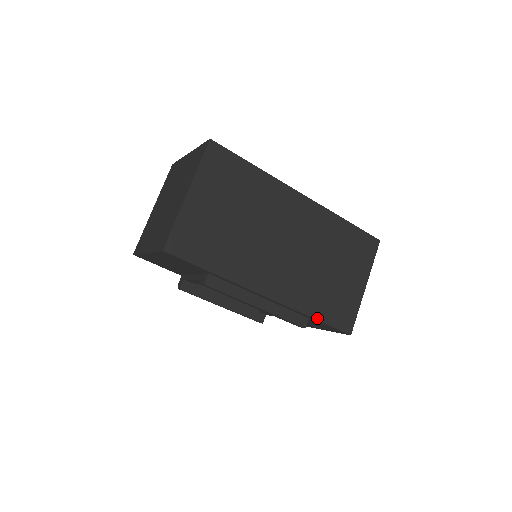
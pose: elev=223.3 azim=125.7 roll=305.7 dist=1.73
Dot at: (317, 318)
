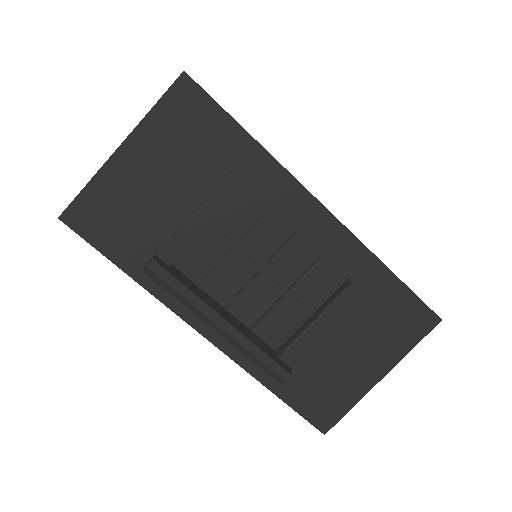
Dot at: (392, 272)
